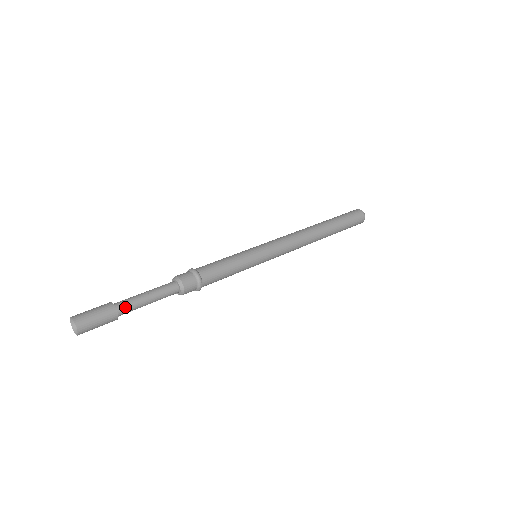
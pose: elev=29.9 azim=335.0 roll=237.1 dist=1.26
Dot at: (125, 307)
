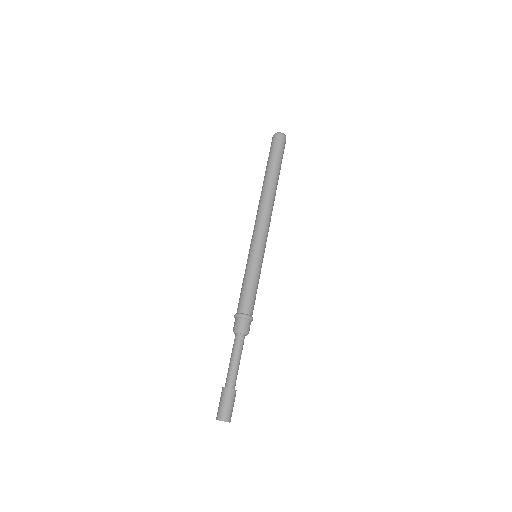
Dot at: occluded
